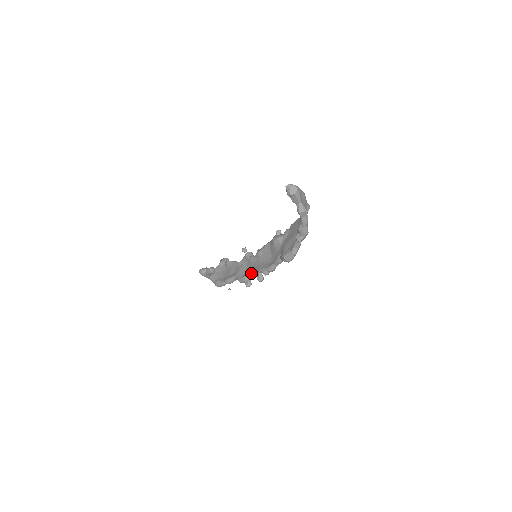
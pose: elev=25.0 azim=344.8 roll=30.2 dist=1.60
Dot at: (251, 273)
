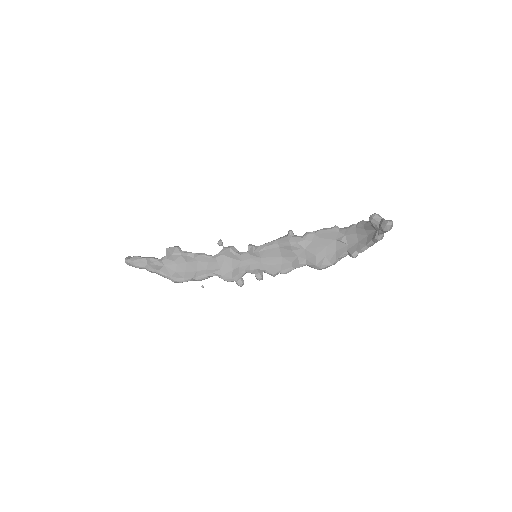
Dot at: (245, 272)
